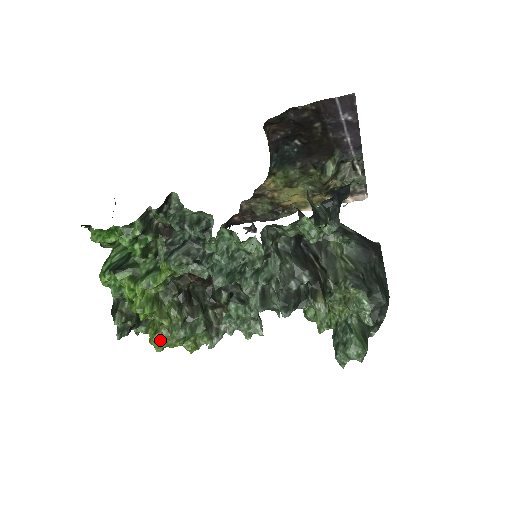
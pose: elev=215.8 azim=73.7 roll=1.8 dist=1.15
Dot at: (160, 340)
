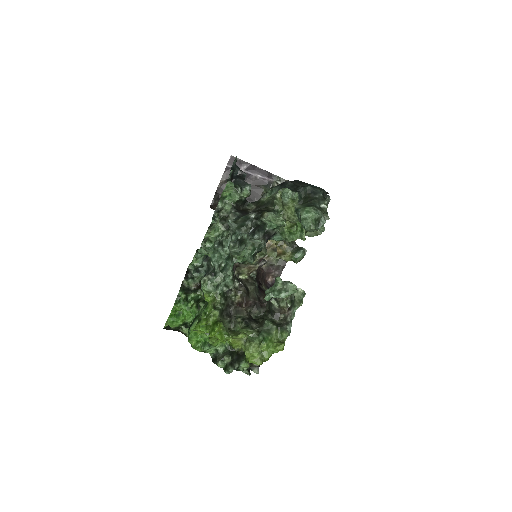
Dot at: (249, 351)
